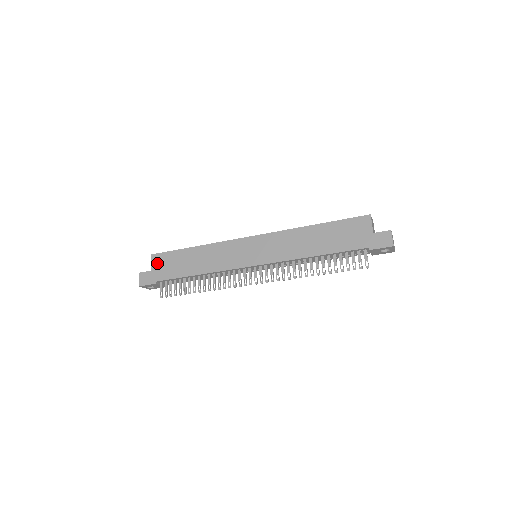
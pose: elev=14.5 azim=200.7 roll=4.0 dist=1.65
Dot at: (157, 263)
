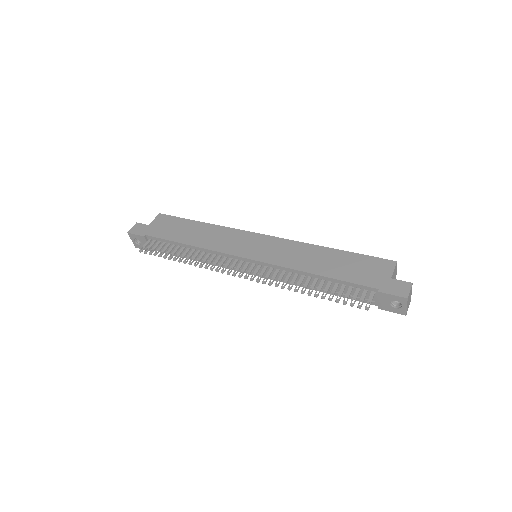
Dot at: (159, 221)
